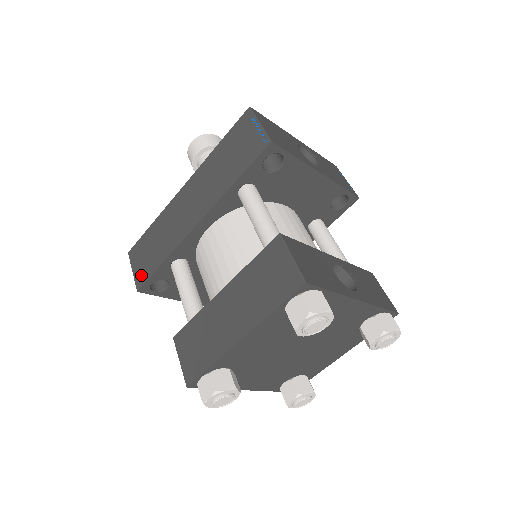
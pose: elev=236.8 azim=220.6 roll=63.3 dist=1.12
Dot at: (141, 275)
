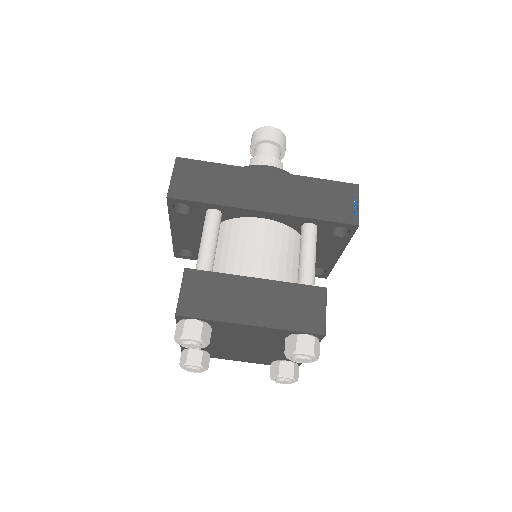
Dot at: (181, 190)
